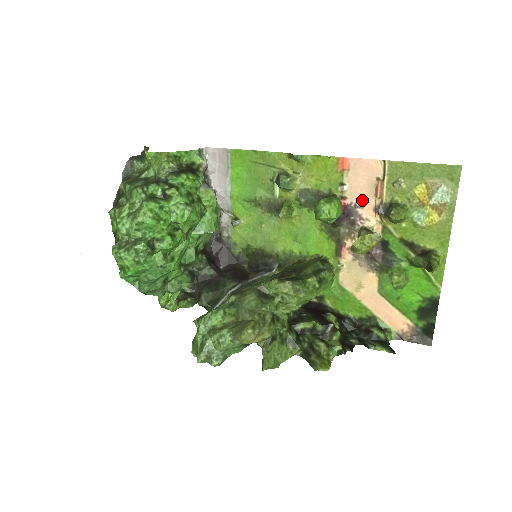
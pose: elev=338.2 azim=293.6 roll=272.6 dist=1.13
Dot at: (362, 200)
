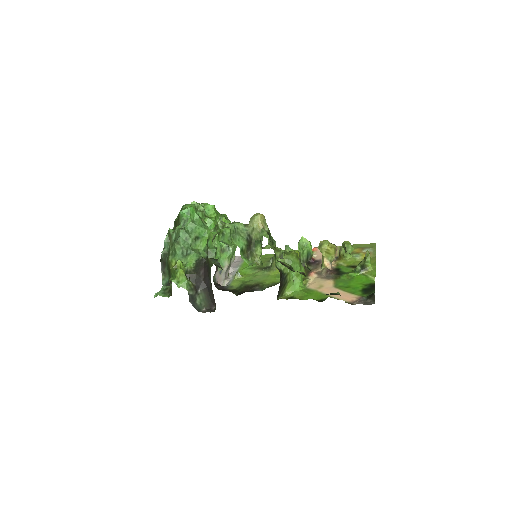
Dot at: occluded
